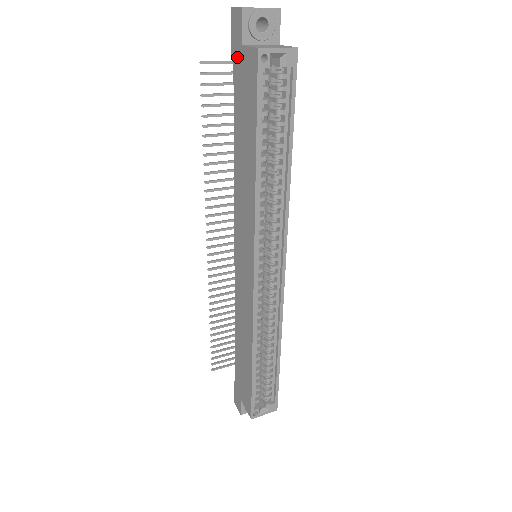
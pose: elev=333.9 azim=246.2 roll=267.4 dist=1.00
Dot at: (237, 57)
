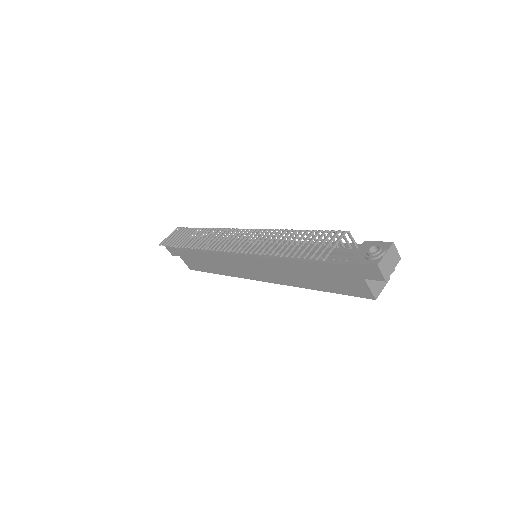
Dot at: (354, 272)
